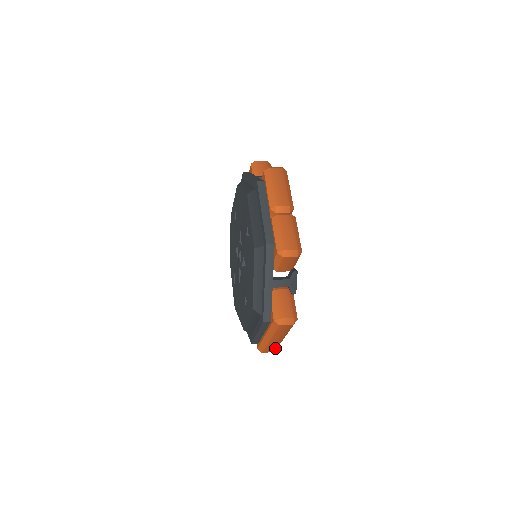
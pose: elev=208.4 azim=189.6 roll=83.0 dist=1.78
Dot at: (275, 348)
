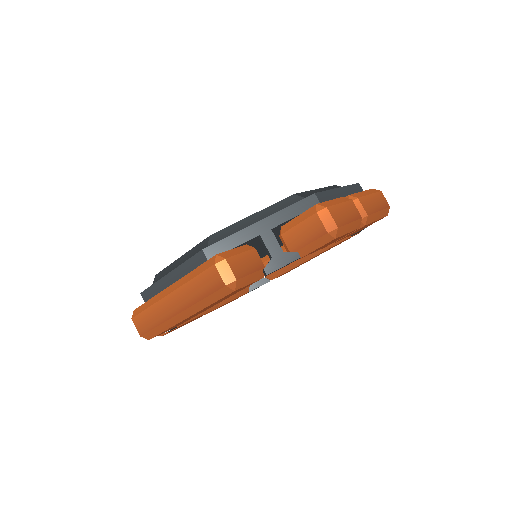
Dot at: (151, 327)
